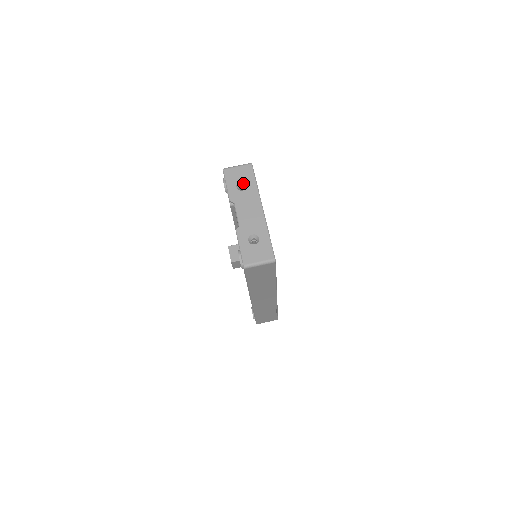
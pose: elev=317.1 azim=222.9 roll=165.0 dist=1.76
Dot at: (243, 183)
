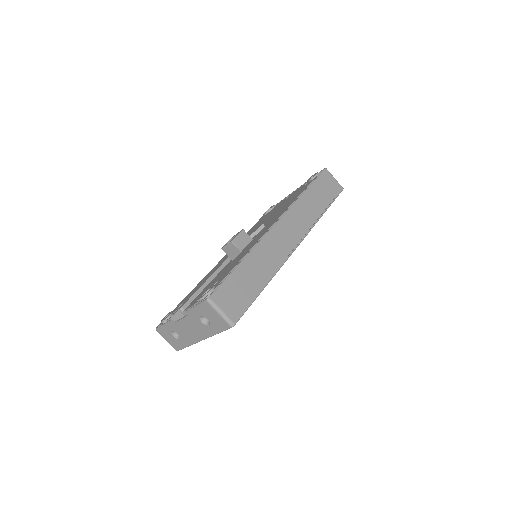
Dot at: (209, 321)
